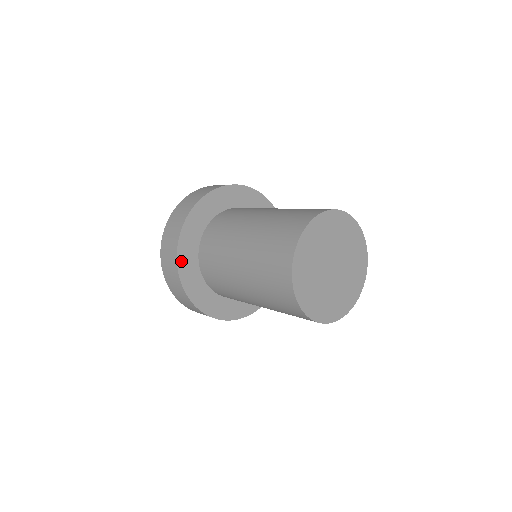
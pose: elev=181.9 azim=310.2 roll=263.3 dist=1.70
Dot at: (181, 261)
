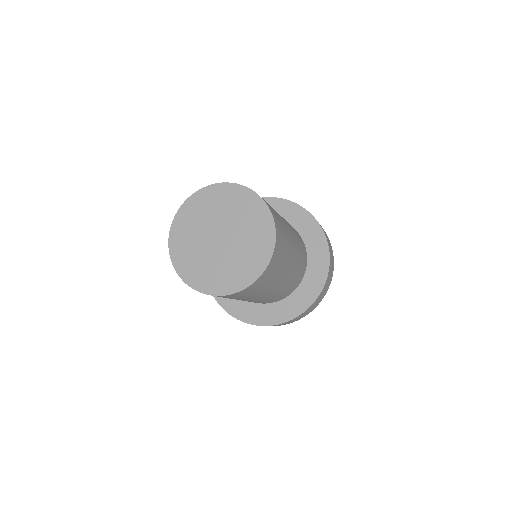
Dot at: occluded
